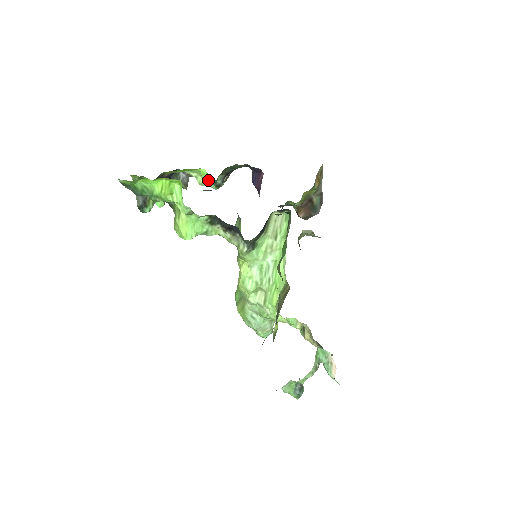
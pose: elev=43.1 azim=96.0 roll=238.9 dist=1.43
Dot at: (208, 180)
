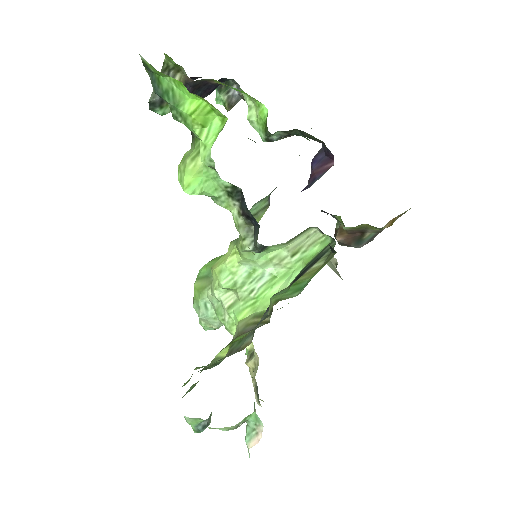
Dot at: (262, 124)
